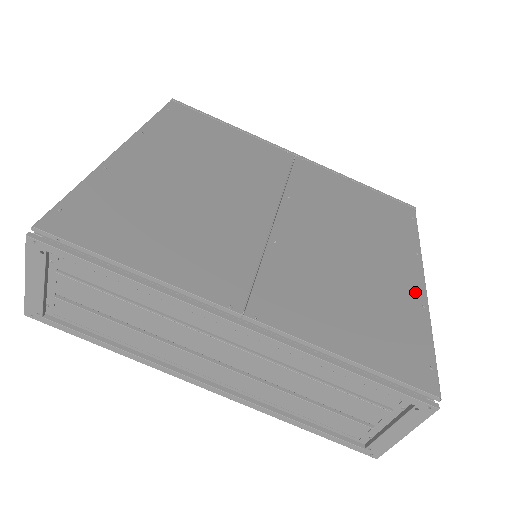
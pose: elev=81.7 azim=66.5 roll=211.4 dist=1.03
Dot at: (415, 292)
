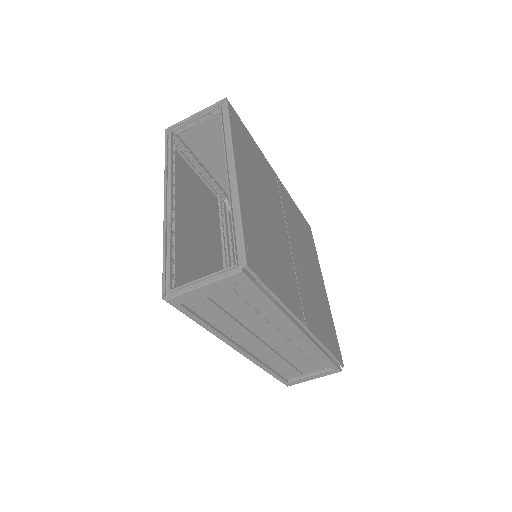
Dot at: (327, 300)
